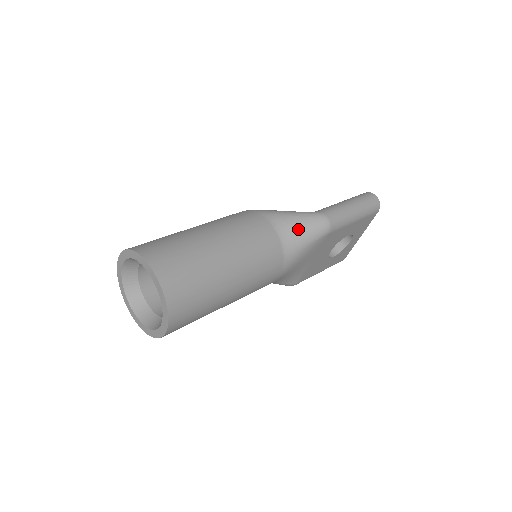
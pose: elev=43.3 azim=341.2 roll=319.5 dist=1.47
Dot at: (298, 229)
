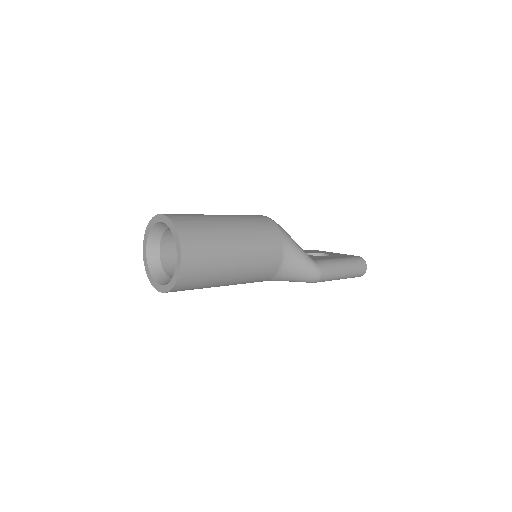
Dot at: (296, 271)
